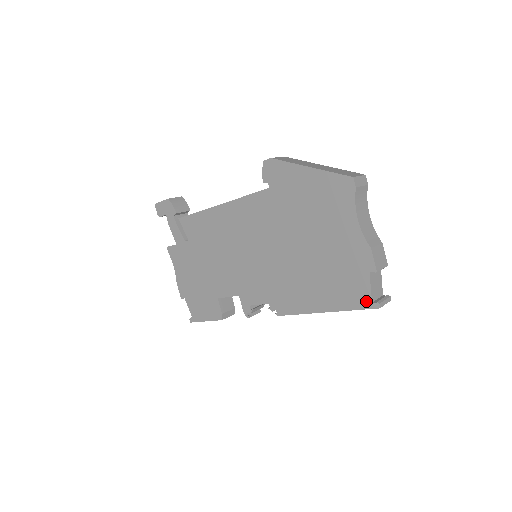
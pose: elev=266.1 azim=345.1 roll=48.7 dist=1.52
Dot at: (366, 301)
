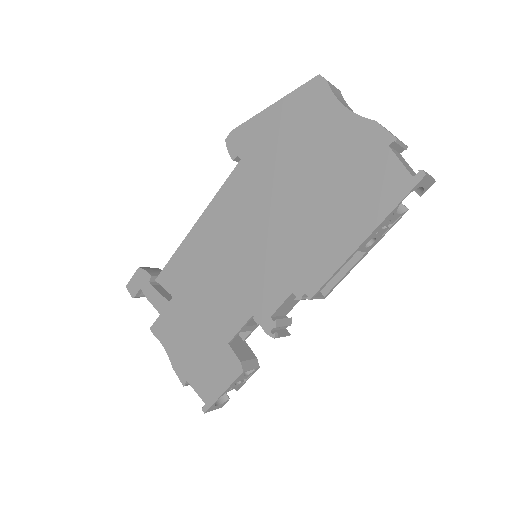
Dot at: (405, 181)
